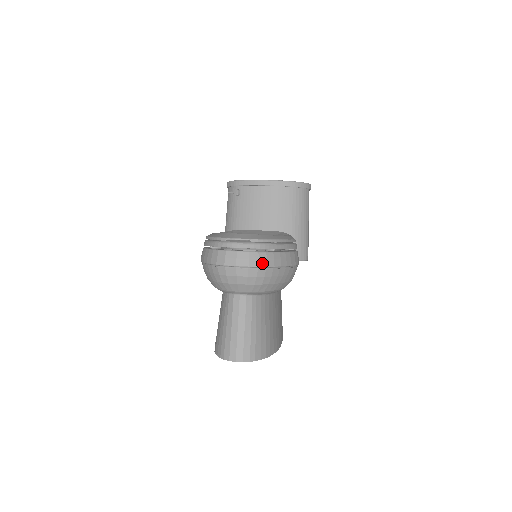
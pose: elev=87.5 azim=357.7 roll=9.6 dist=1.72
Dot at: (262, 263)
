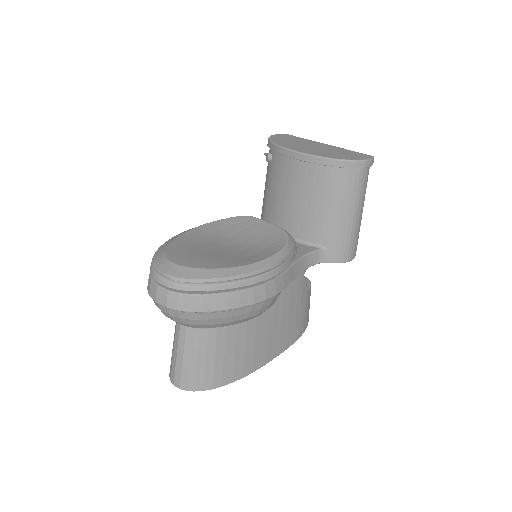
Dot at: (183, 307)
